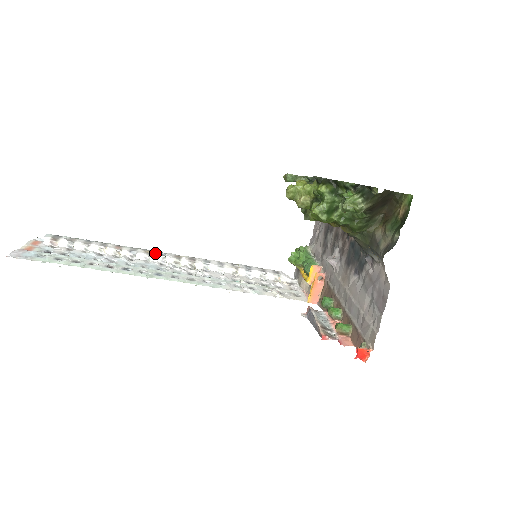
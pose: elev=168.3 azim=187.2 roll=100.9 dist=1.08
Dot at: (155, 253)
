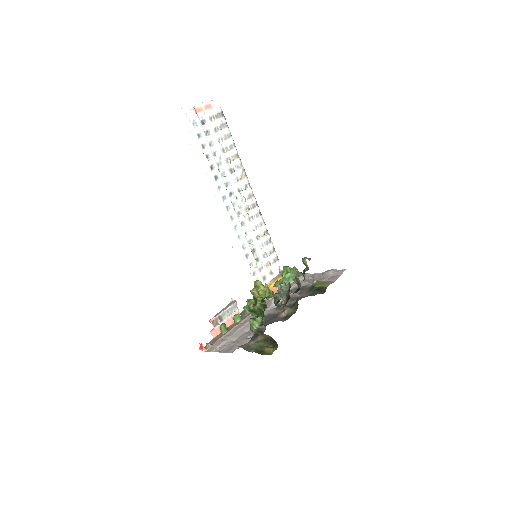
Dot at: (244, 181)
